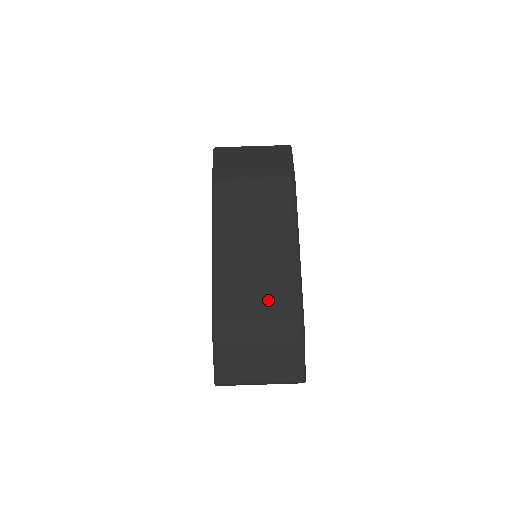
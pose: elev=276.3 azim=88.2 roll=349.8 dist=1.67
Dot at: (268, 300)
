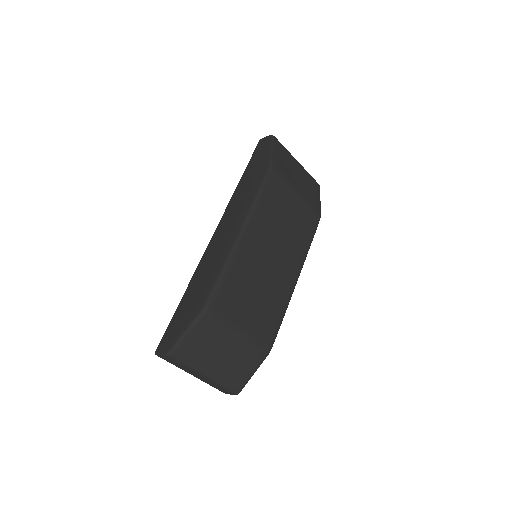
Dot at: (261, 306)
